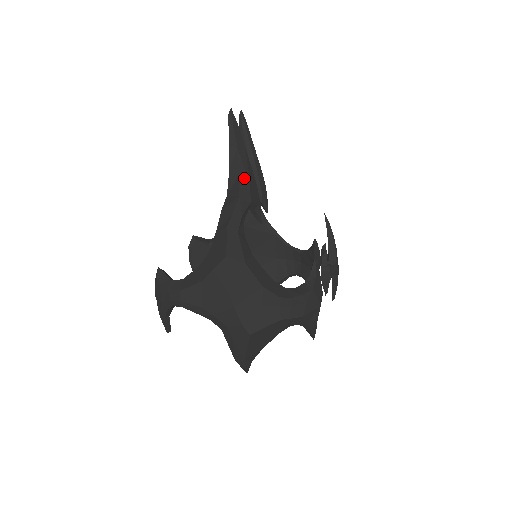
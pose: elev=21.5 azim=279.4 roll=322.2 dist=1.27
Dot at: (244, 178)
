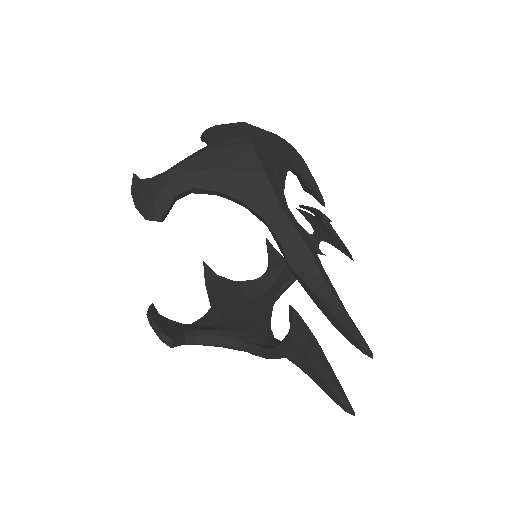
Dot at: occluded
